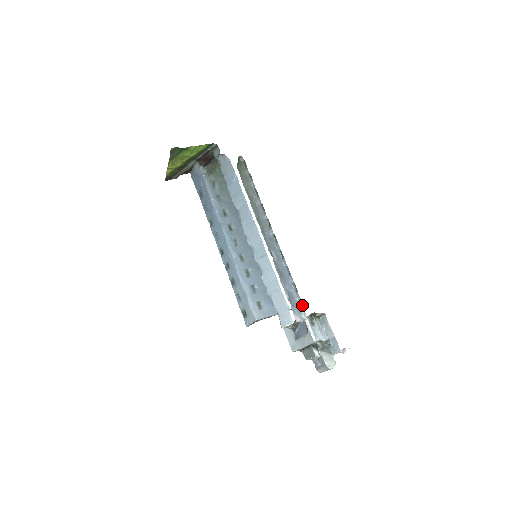
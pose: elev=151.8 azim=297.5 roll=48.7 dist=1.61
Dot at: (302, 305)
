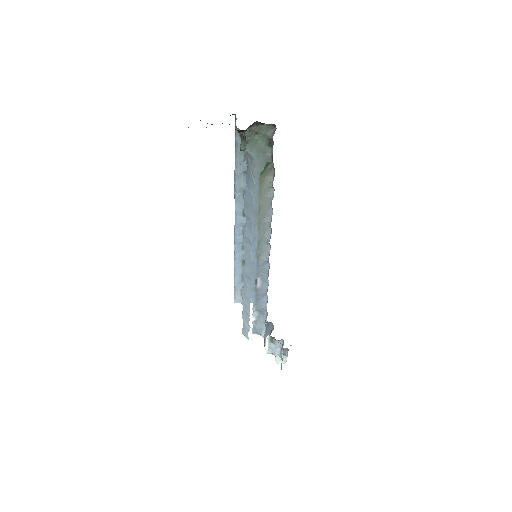
Dot at: occluded
